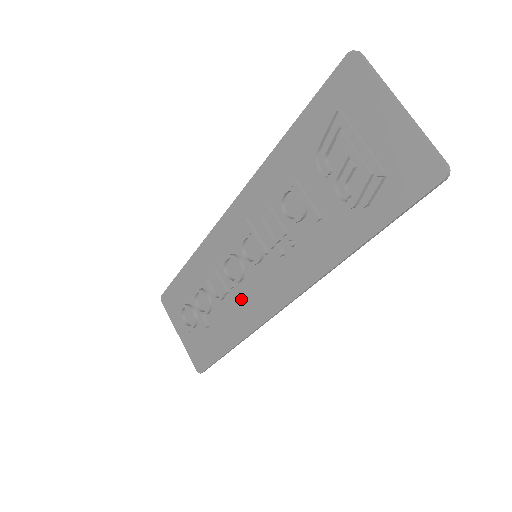
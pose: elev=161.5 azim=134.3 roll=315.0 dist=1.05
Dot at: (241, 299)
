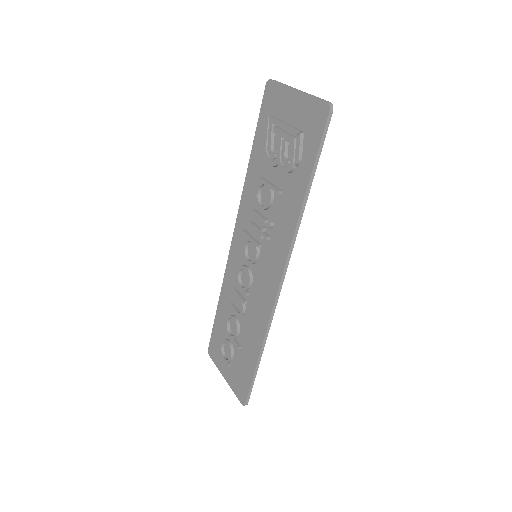
Dot at: (255, 301)
